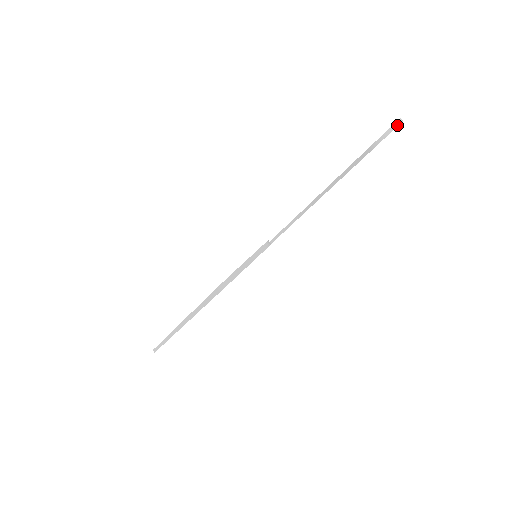
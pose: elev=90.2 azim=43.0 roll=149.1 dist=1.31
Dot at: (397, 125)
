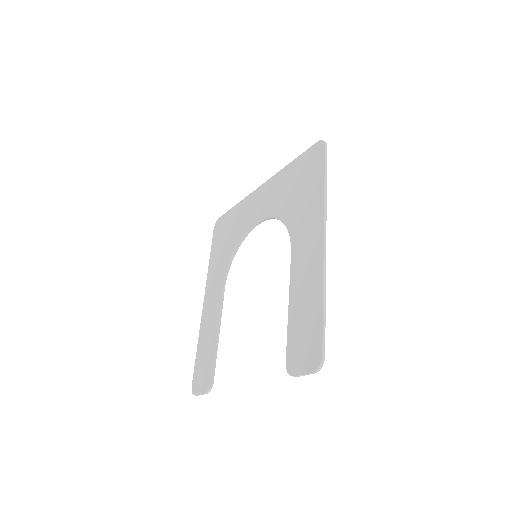
Dot at: (309, 374)
